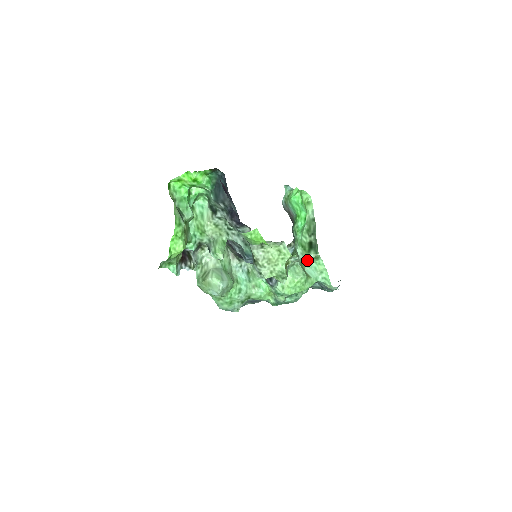
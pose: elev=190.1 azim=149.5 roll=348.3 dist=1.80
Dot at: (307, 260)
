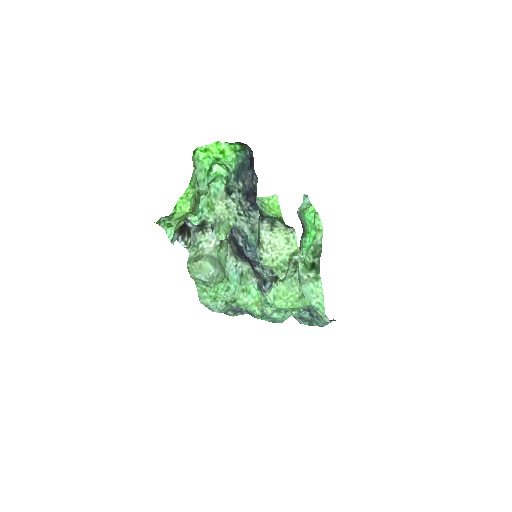
Dot at: (306, 278)
